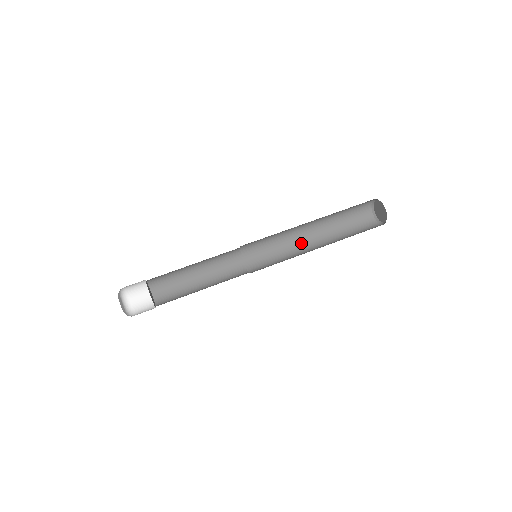
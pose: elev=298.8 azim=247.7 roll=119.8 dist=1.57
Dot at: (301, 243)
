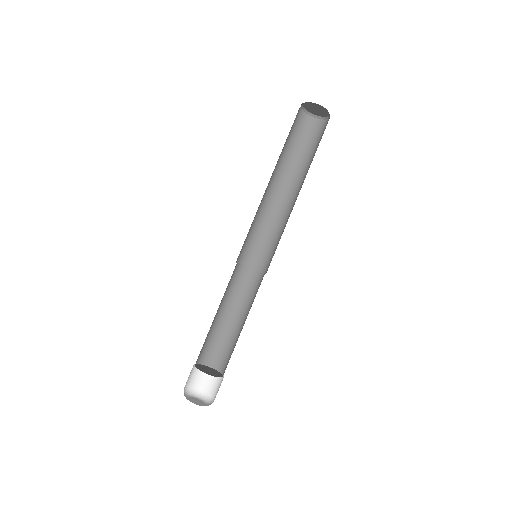
Dot at: (266, 198)
